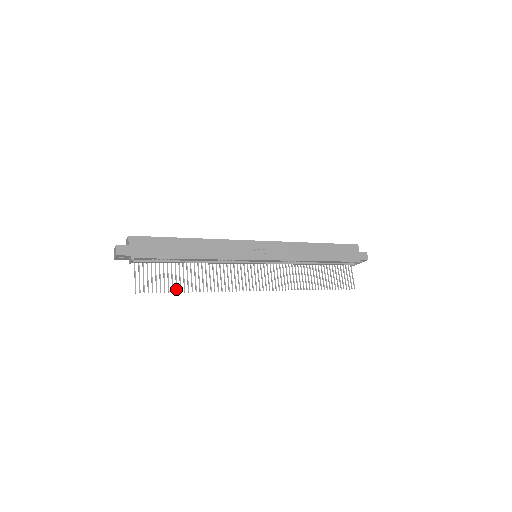
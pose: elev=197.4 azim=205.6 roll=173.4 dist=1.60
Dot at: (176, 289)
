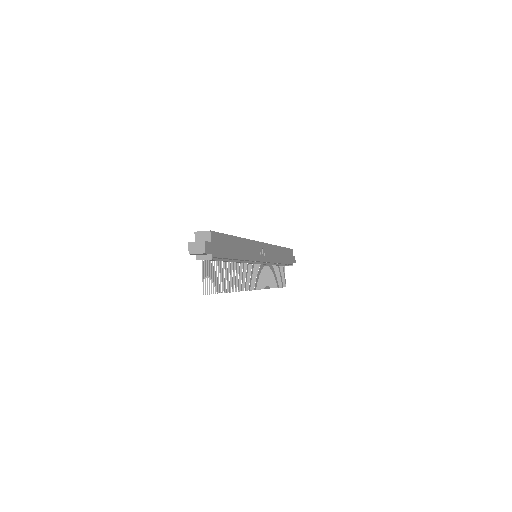
Dot at: (223, 289)
